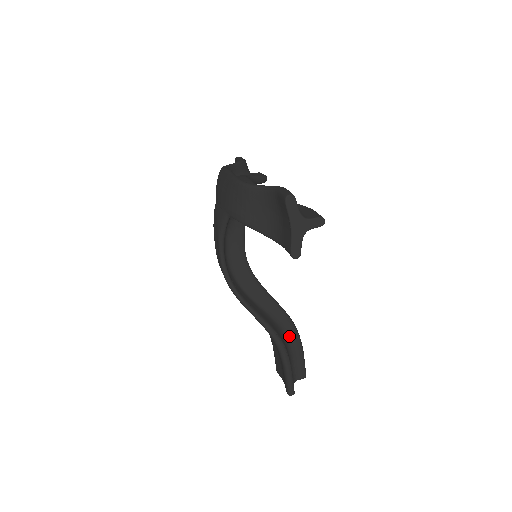
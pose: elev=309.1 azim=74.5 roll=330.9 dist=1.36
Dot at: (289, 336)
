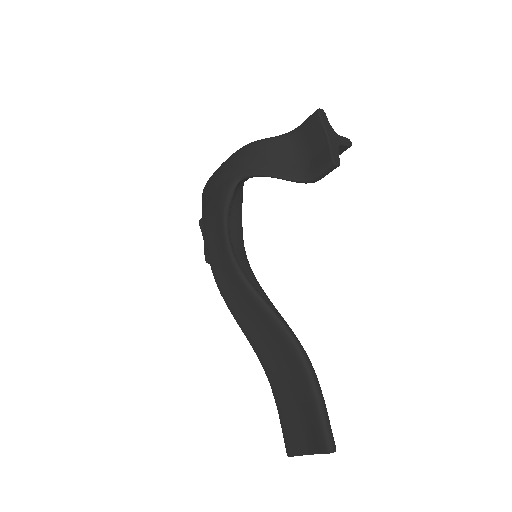
Dot at: occluded
